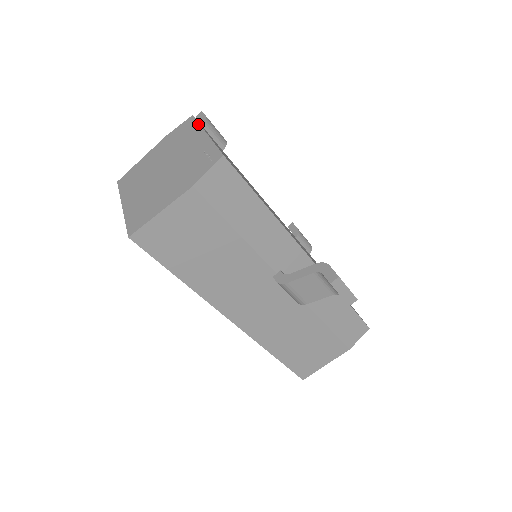
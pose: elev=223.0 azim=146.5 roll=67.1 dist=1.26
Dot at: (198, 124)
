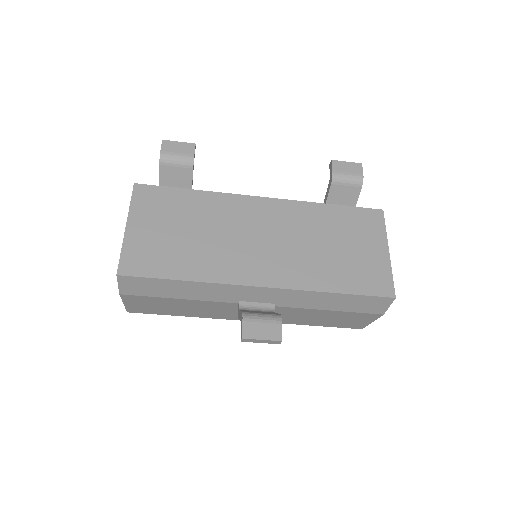
Dot at: occluded
